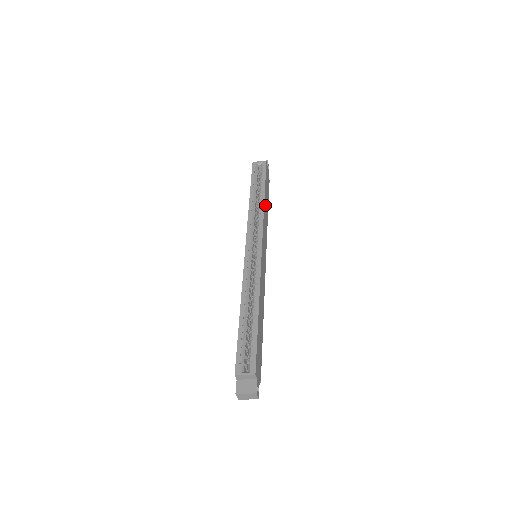
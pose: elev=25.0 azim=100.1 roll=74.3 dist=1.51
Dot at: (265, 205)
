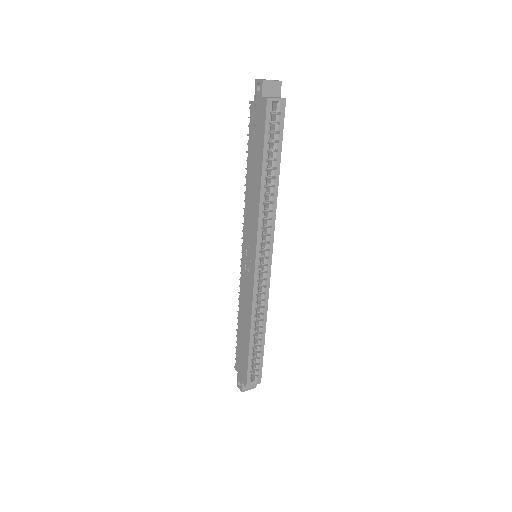
Dot at: occluded
